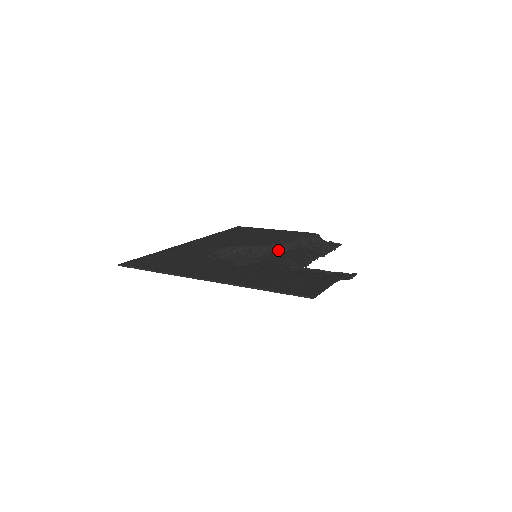
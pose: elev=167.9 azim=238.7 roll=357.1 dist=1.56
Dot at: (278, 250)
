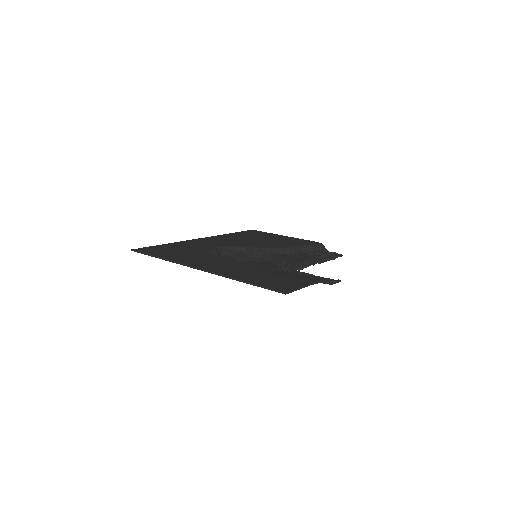
Dot at: (279, 253)
